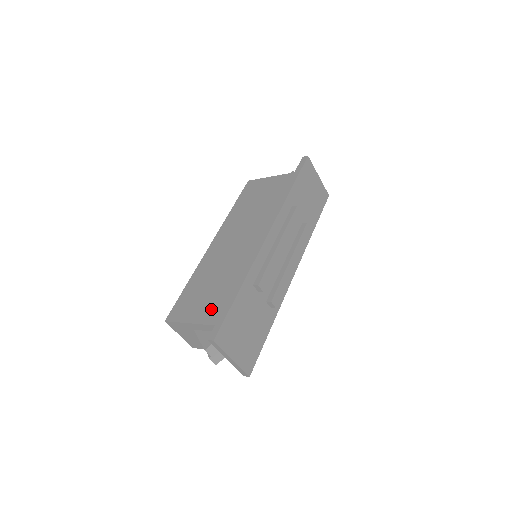
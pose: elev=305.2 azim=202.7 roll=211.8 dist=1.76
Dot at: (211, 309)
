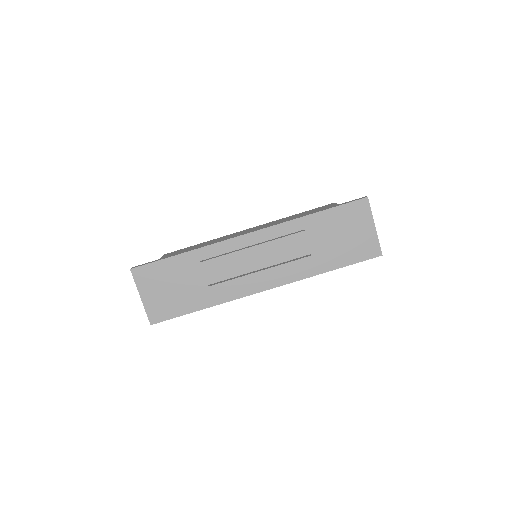
Dot at: occluded
